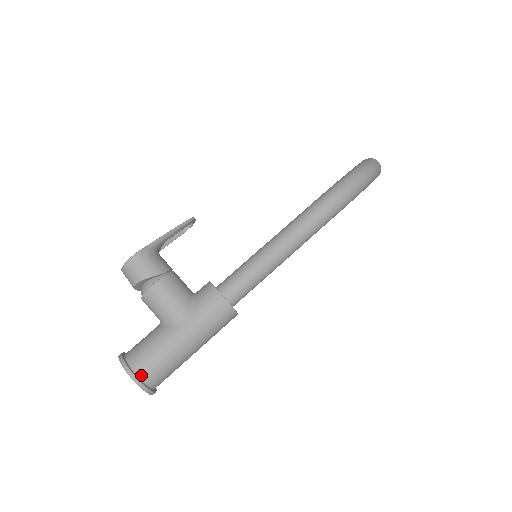
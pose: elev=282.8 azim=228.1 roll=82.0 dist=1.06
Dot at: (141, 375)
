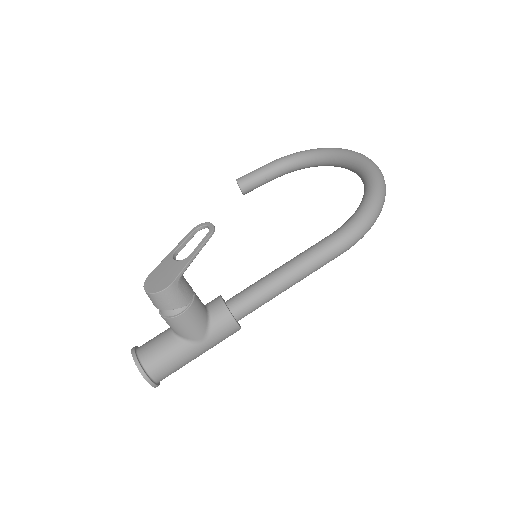
Dot at: (156, 379)
